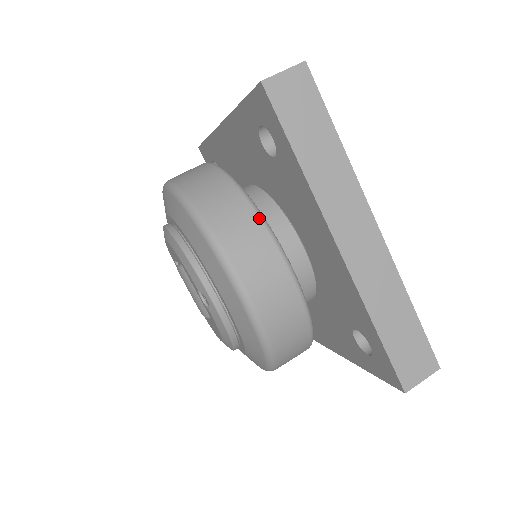
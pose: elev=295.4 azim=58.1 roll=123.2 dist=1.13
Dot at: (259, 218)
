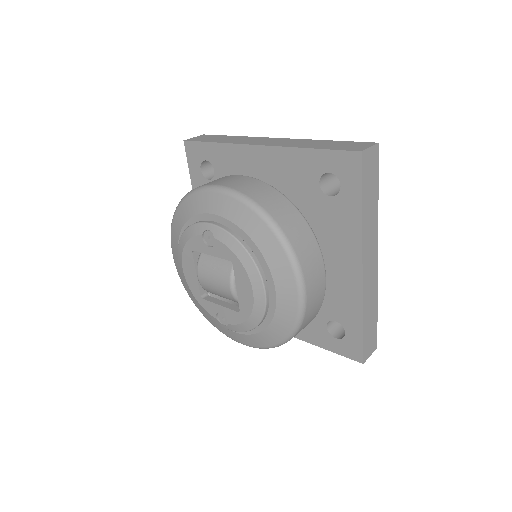
Dot at: occluded
